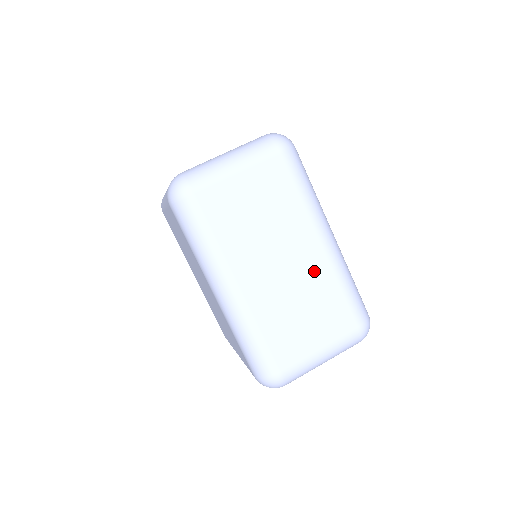
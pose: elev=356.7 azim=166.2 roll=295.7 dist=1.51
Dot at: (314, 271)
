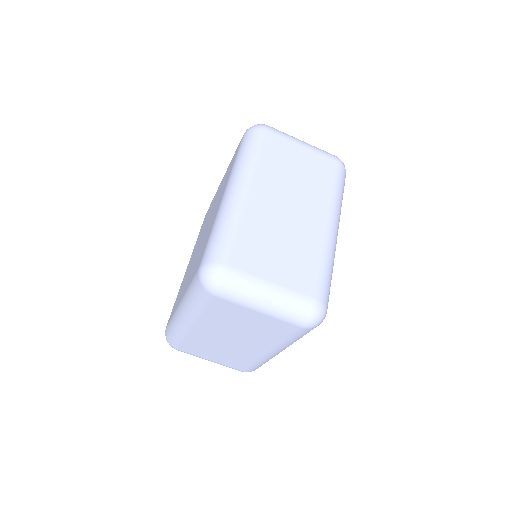
Dot at: (309, 232)
